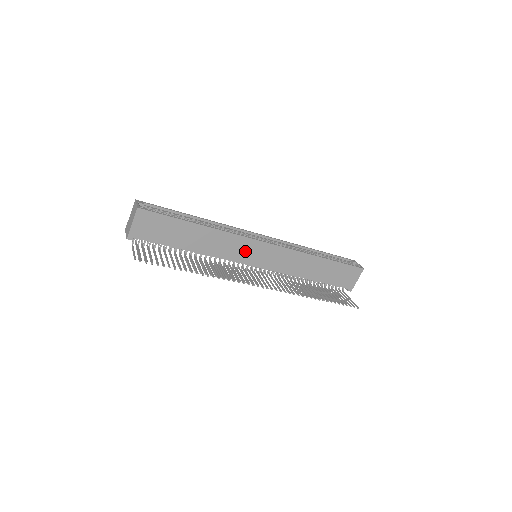
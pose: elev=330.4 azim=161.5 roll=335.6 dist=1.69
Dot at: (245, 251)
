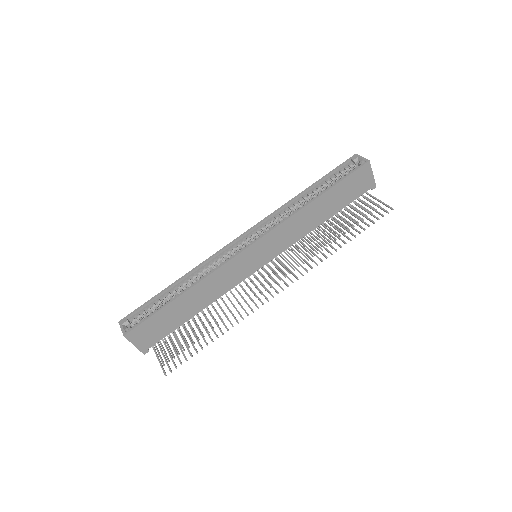
Dot at: (241, 267)
